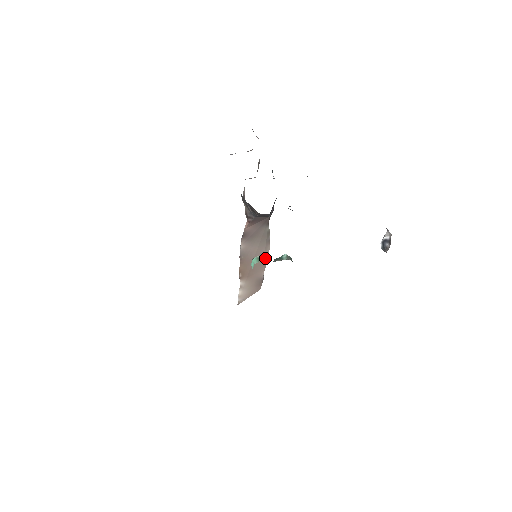
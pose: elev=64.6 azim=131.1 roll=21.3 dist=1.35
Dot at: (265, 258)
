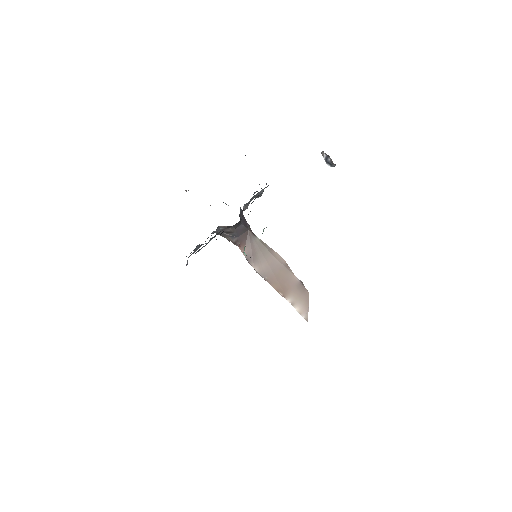
Dot at: (283, 264)
